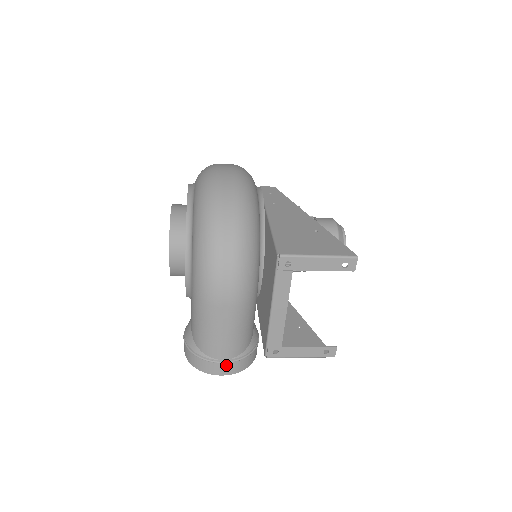
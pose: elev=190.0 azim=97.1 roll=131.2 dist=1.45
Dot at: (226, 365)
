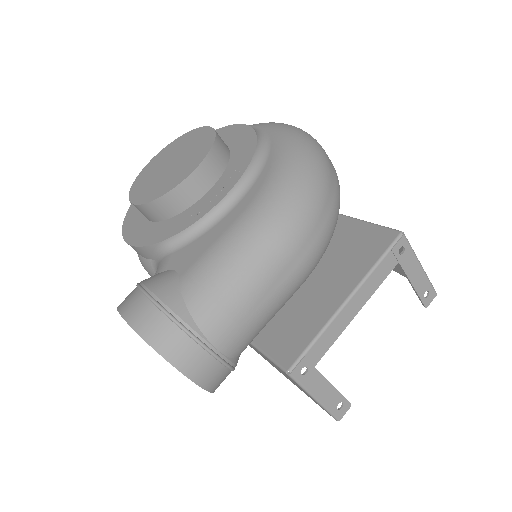
Dot at: (213, 364)
